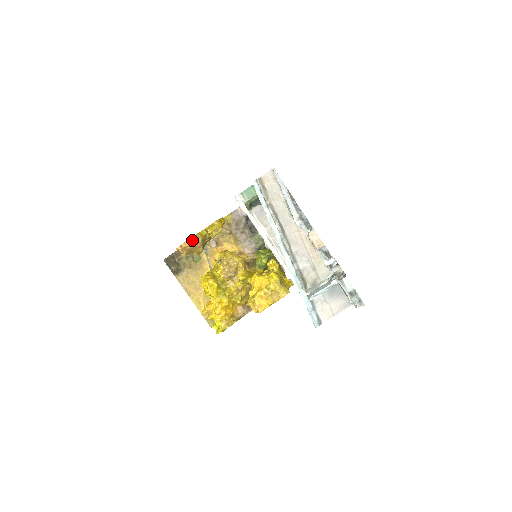
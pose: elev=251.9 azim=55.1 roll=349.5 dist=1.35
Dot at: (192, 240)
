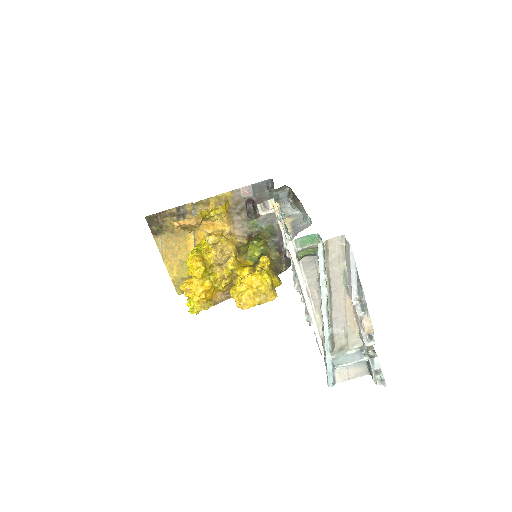
Dot at: (192, 220)
